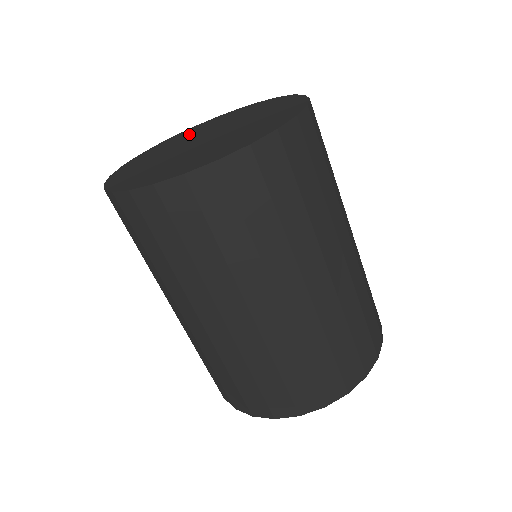
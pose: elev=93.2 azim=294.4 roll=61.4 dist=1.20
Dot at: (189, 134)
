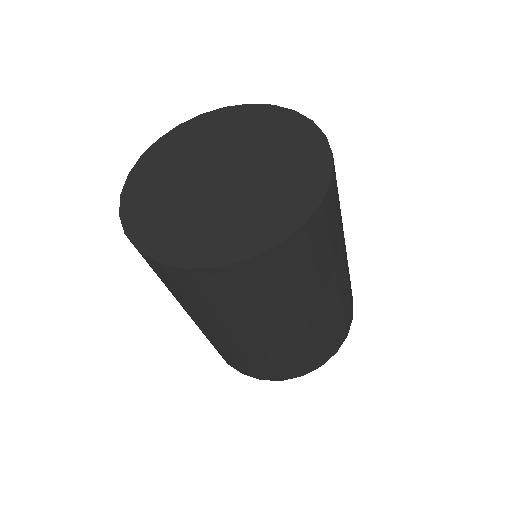
Dot at: (172, 159)
